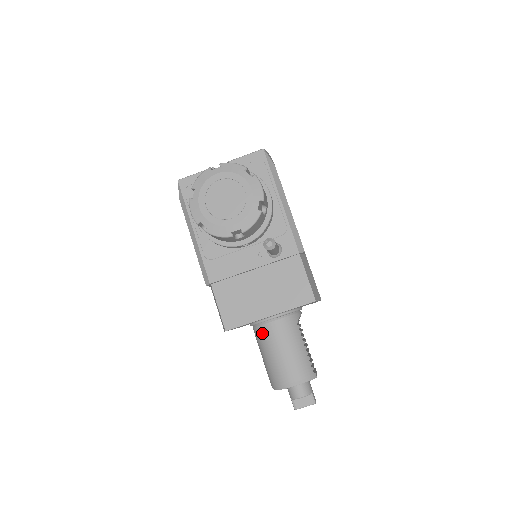
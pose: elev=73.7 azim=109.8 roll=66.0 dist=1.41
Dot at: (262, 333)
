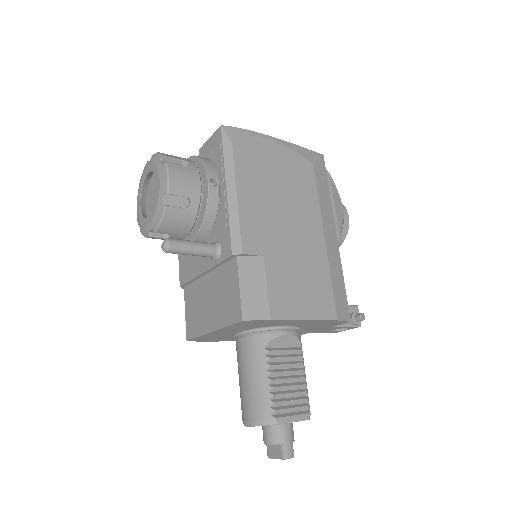
Dot at: occluded
